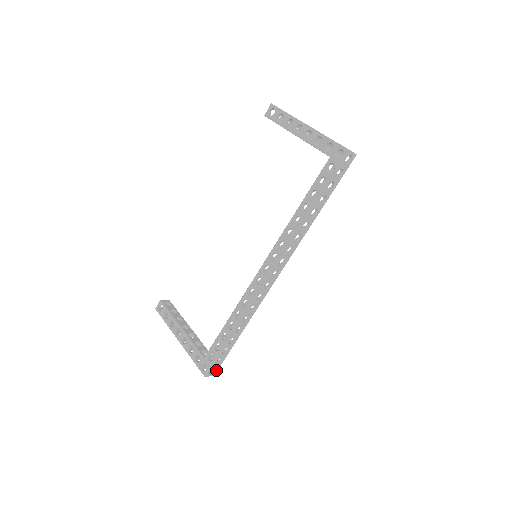
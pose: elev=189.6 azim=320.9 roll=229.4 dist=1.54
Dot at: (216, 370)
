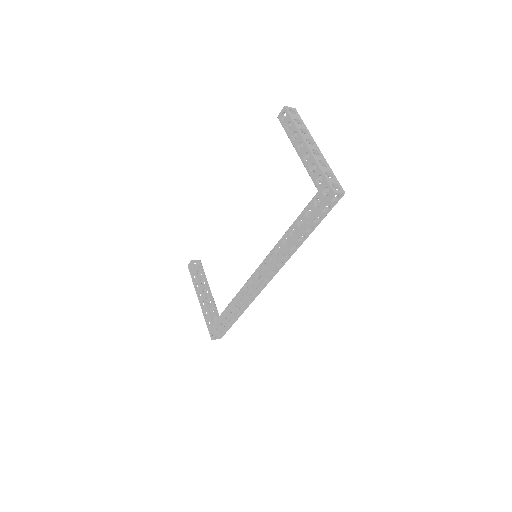
Dot at: (222, 336)
